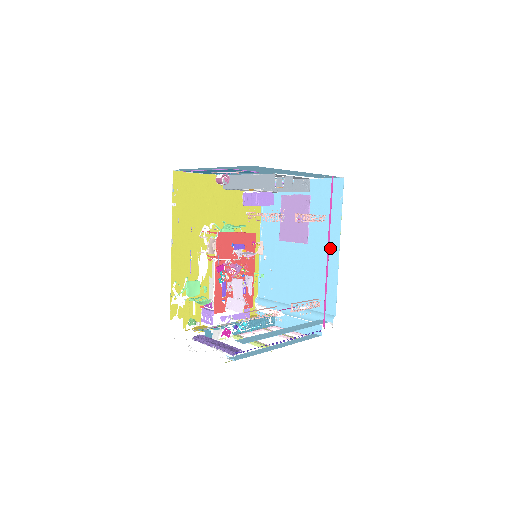
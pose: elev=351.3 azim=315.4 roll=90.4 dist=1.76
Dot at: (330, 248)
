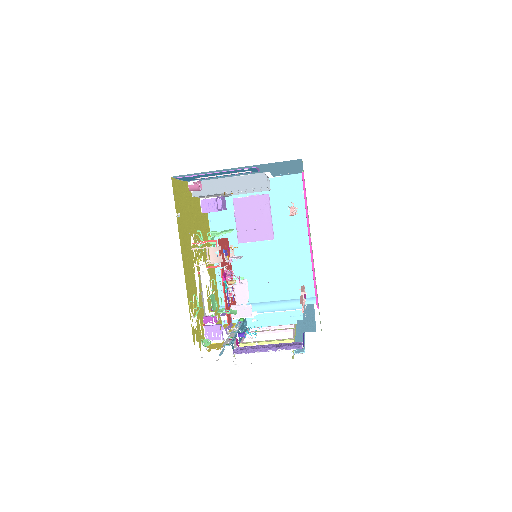
Dot at: (300, 238)
